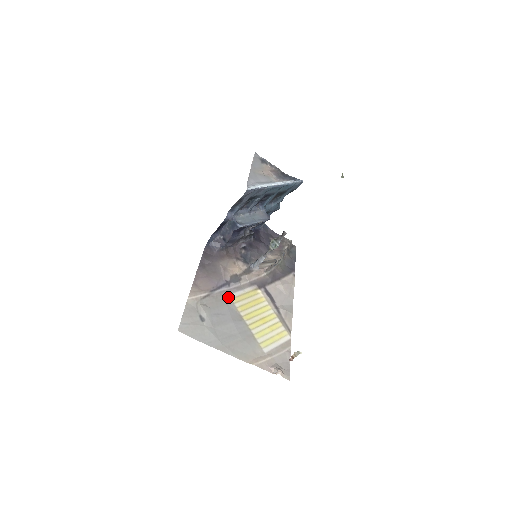
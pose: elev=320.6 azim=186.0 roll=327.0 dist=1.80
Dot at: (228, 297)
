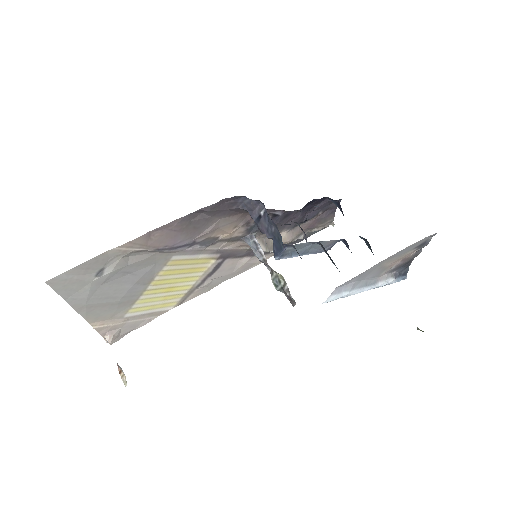
Dot at: (169, 258)
